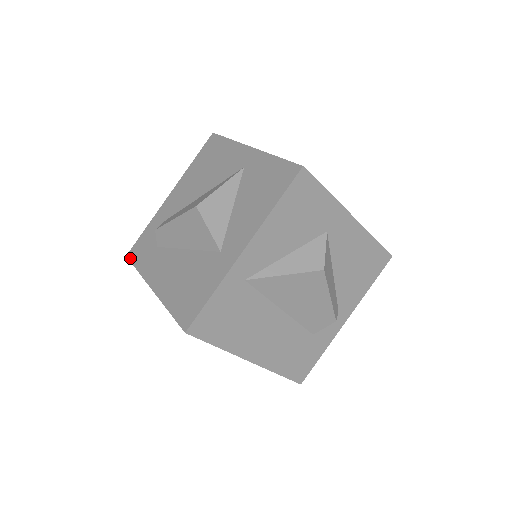
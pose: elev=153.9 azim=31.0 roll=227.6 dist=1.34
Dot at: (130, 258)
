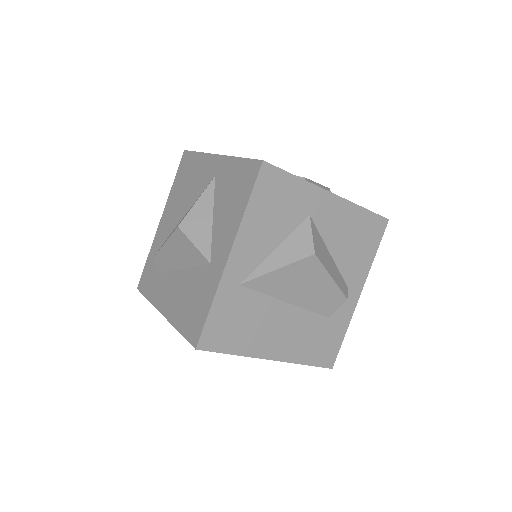
Dot at: (140, 290)
